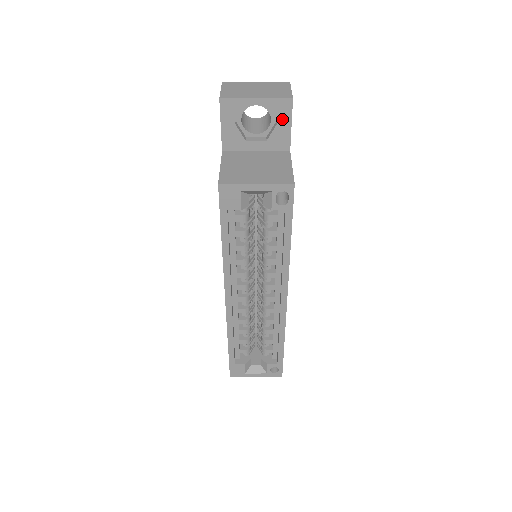
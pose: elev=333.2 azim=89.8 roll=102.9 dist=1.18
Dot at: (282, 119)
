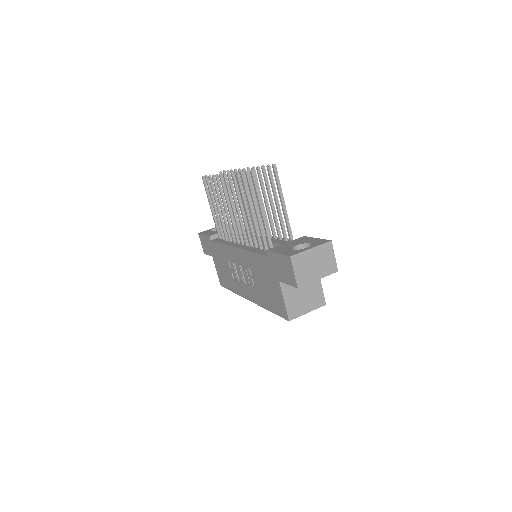
Dot at: occluded
